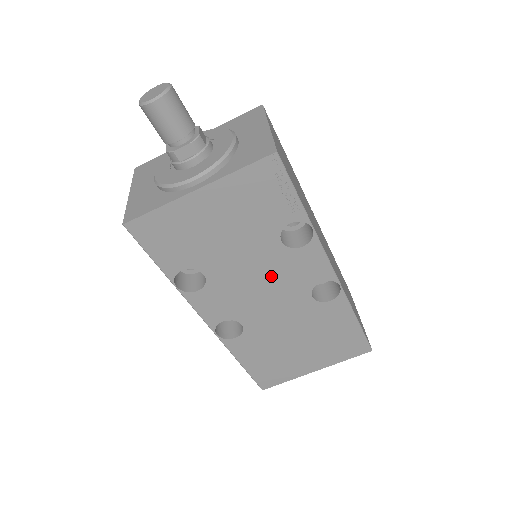
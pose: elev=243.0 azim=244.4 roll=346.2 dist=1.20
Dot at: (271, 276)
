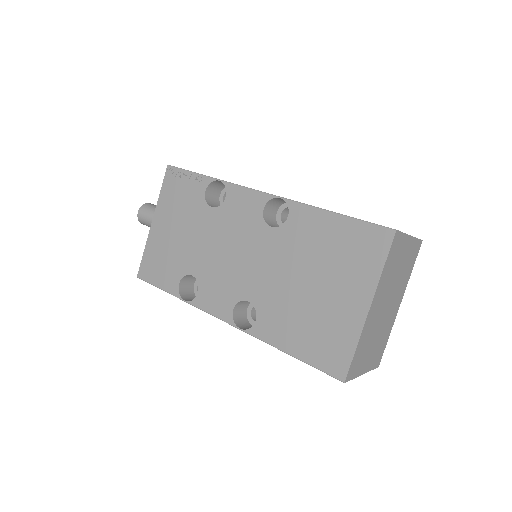
Dot at: (229, 238)
